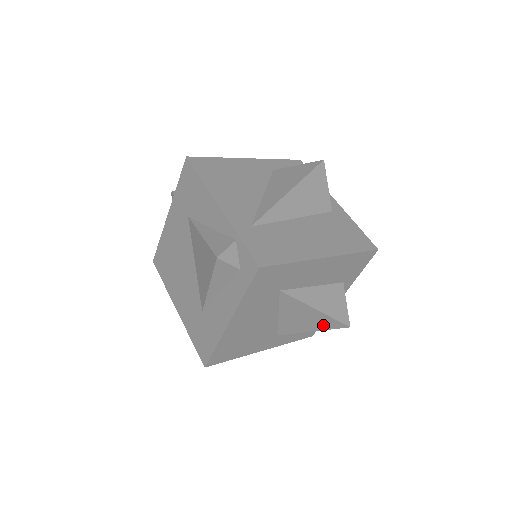
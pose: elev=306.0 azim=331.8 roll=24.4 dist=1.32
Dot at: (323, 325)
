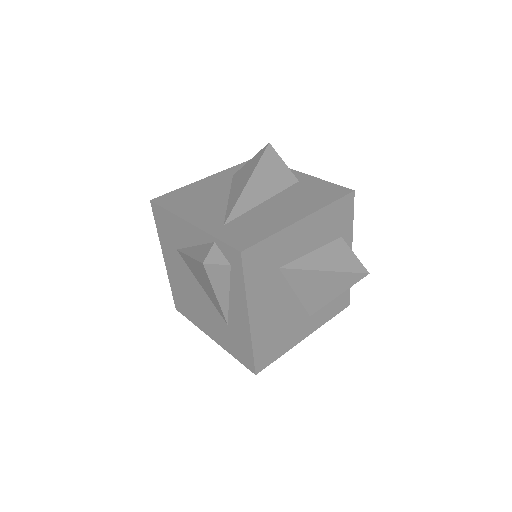
Dot at: (343, 284)
